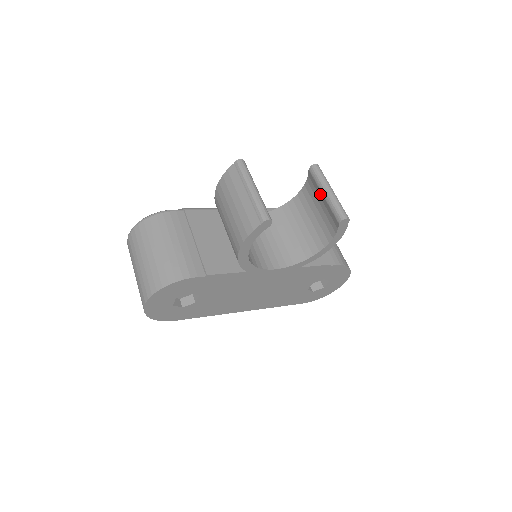
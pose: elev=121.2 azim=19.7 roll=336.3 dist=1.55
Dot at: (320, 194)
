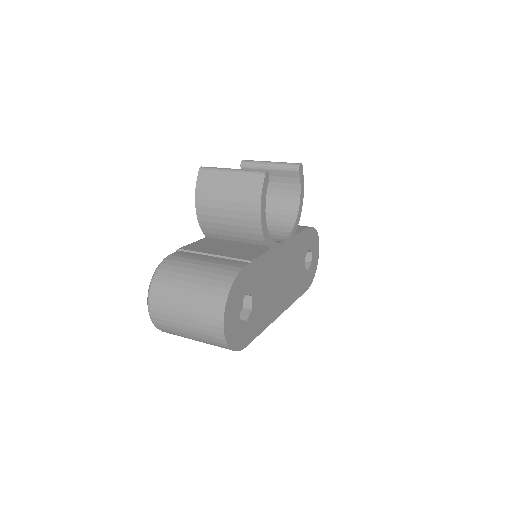
Dot at: occluded
